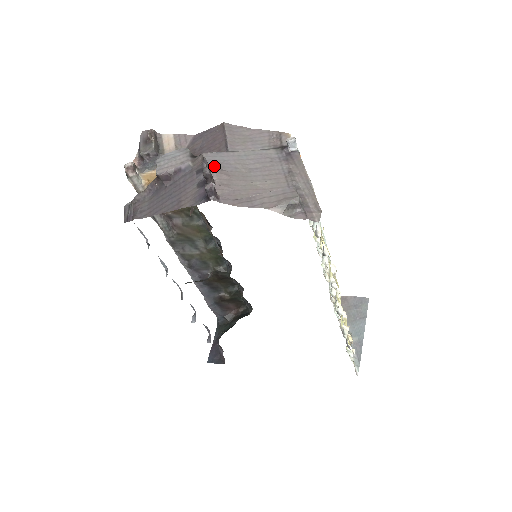
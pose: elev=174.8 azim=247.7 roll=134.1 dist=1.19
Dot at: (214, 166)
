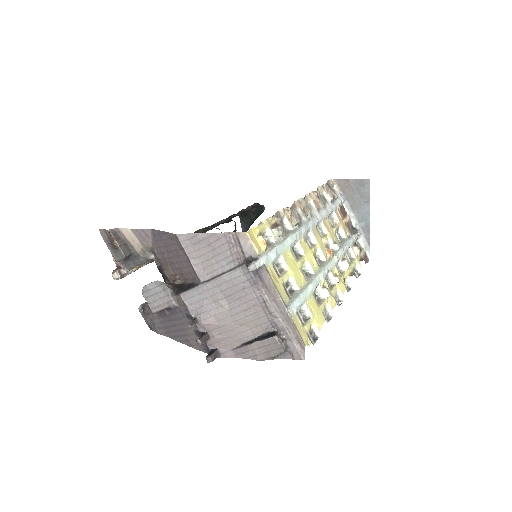
Dot at: (198, 313)
